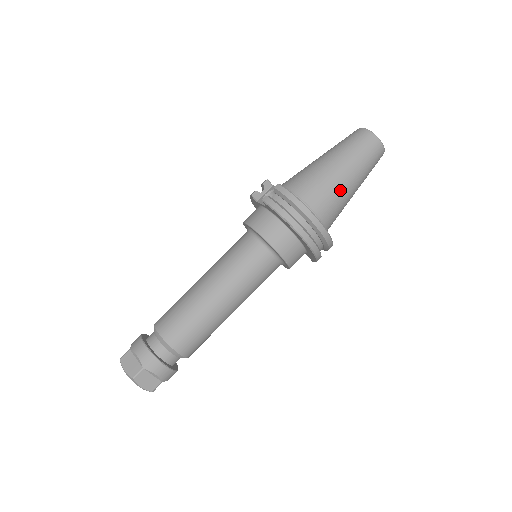
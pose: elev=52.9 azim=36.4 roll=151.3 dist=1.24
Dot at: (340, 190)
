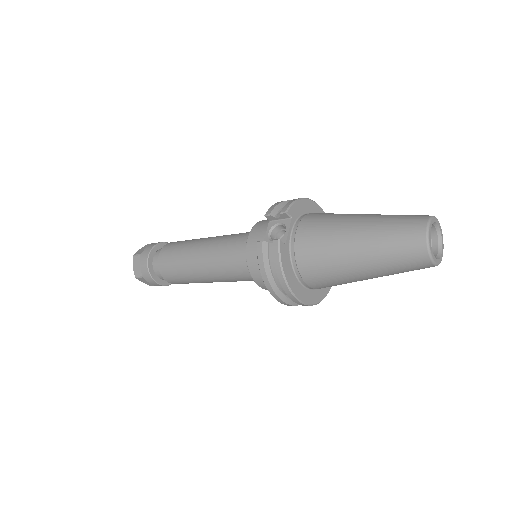
Dot at: (345, 278)
